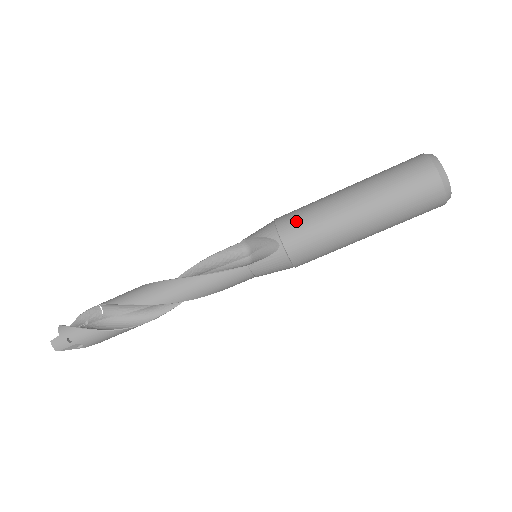
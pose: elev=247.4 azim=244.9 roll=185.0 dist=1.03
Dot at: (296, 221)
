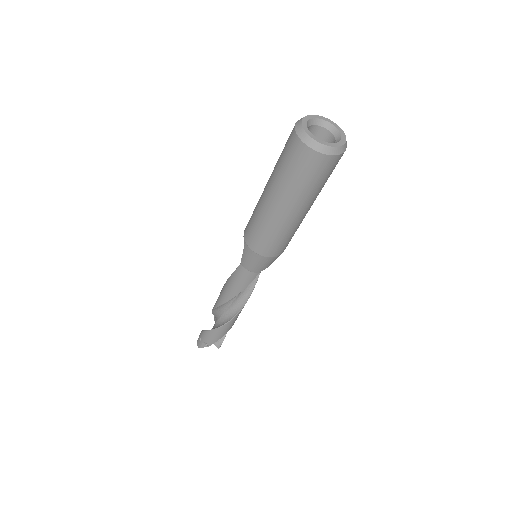
Dot at: occluded
